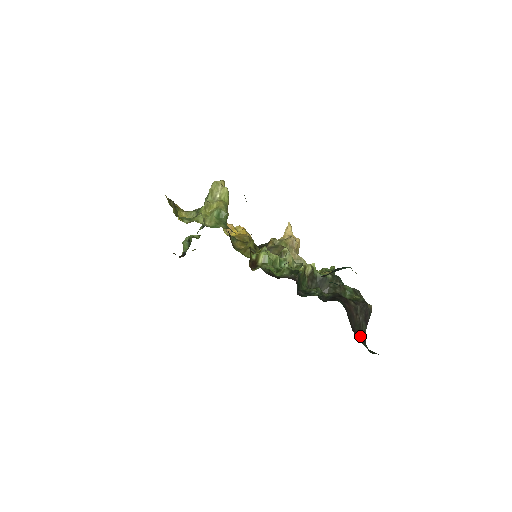
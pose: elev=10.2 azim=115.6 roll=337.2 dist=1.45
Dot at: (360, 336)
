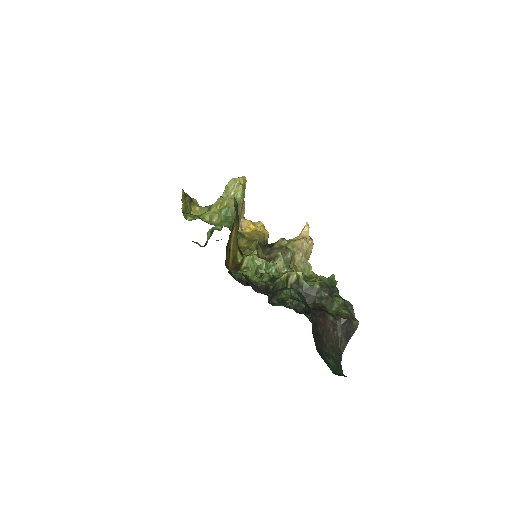
Dot at: (333, 352)
